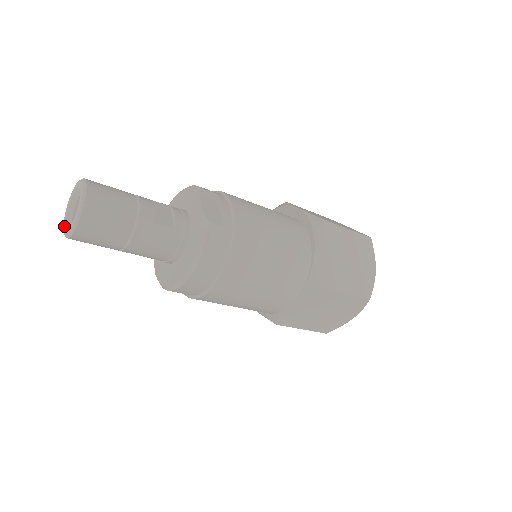
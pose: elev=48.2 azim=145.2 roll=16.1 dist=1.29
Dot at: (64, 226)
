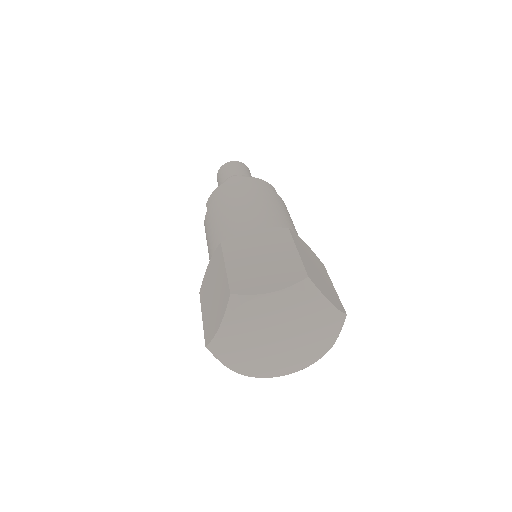
Dot at: occluded
